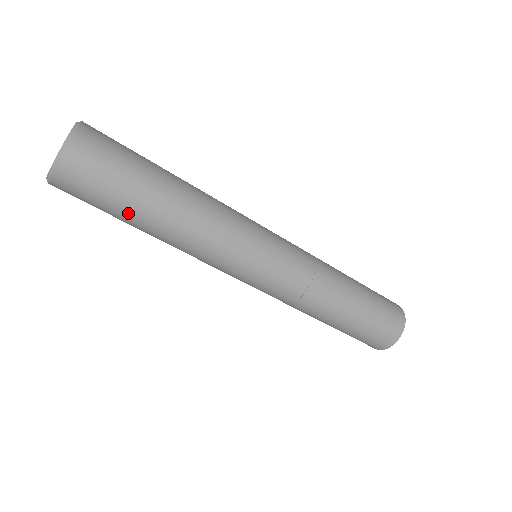
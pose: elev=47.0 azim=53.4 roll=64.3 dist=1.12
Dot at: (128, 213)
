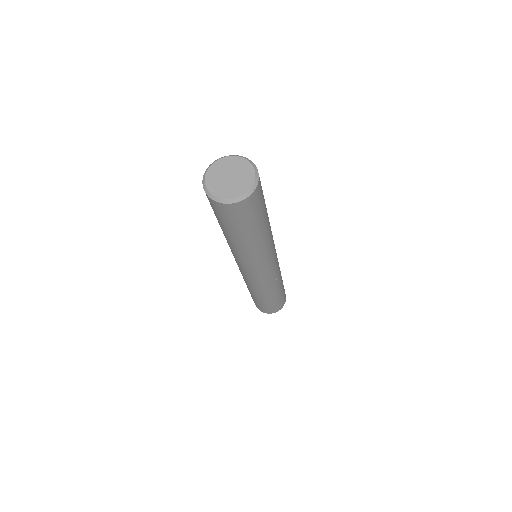
Dot at: (259, 225)
